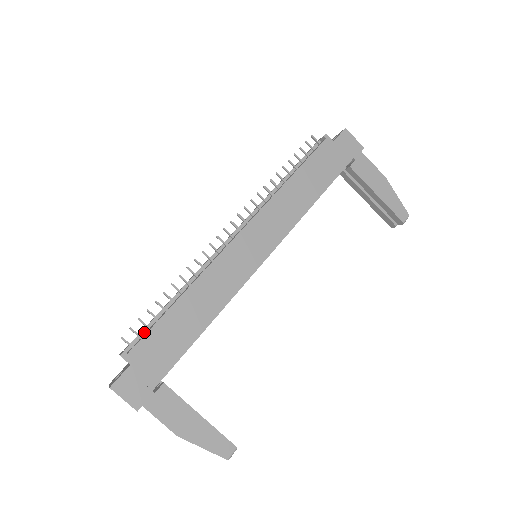
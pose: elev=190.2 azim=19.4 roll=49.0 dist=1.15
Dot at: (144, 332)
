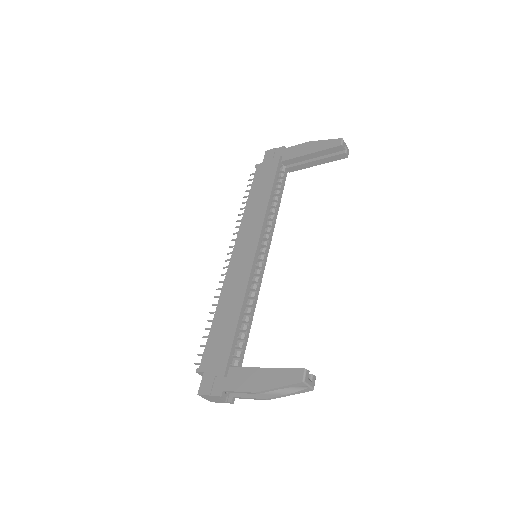
Dot at: occluded
